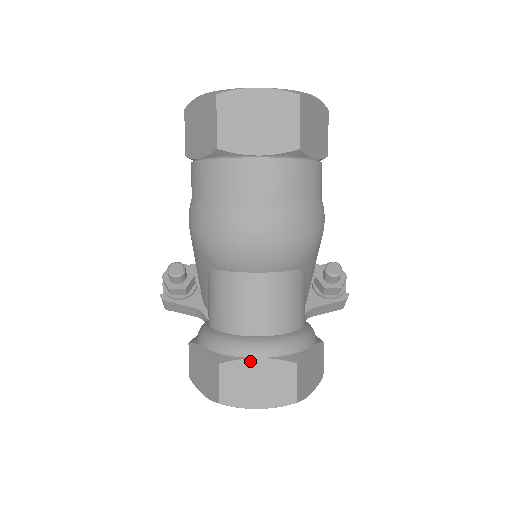
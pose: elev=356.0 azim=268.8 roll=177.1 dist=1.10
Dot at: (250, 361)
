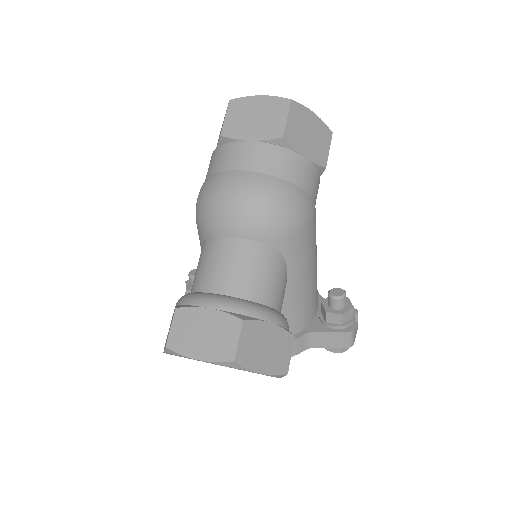
Dot at: (202, 310)
